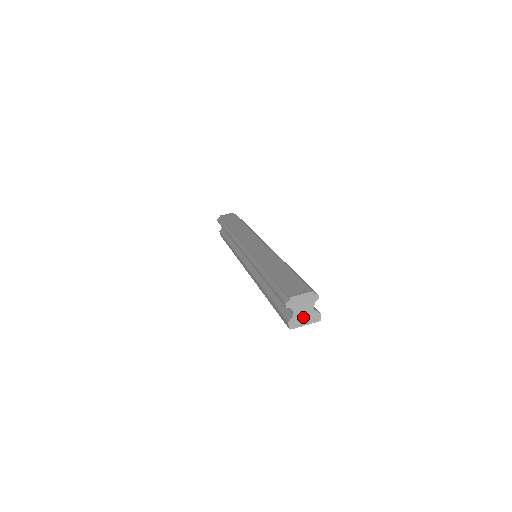
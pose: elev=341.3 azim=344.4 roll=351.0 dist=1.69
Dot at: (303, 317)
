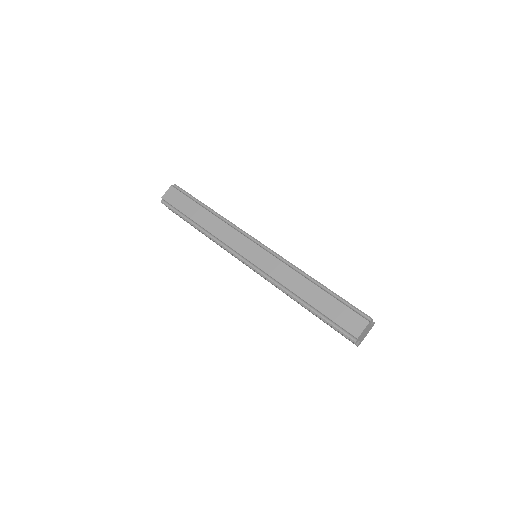
Dot at: (365, 335)
